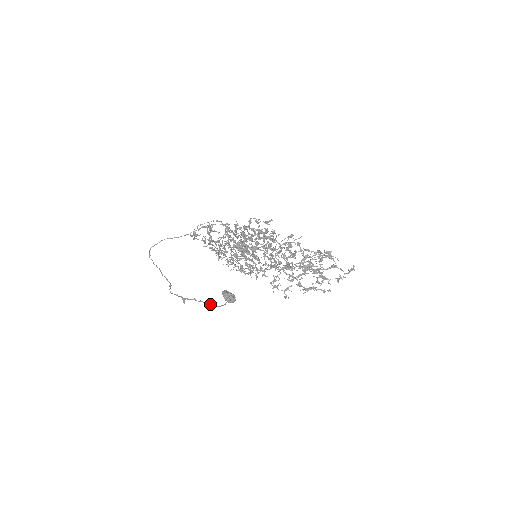
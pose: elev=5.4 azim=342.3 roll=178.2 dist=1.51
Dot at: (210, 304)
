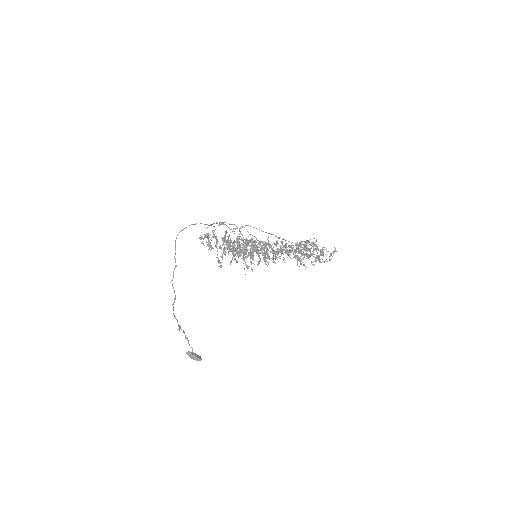
Dot at: (191, 347)
